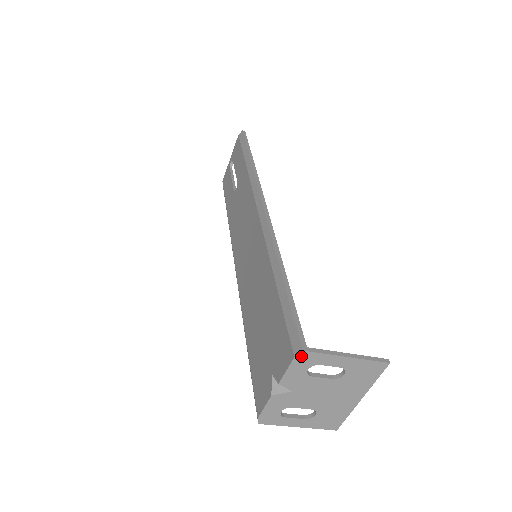
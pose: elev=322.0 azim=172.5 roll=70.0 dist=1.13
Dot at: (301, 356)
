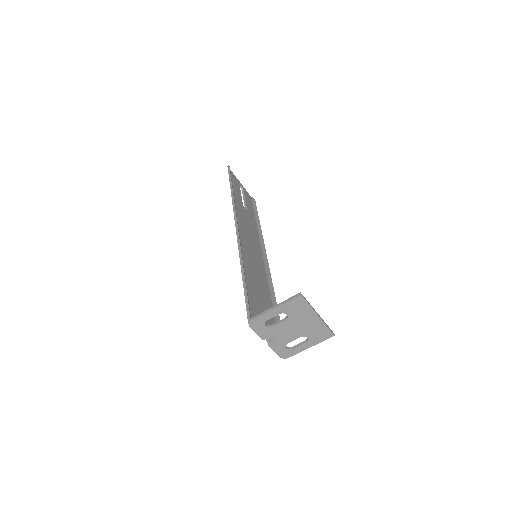
Dot at: (251, 324)
